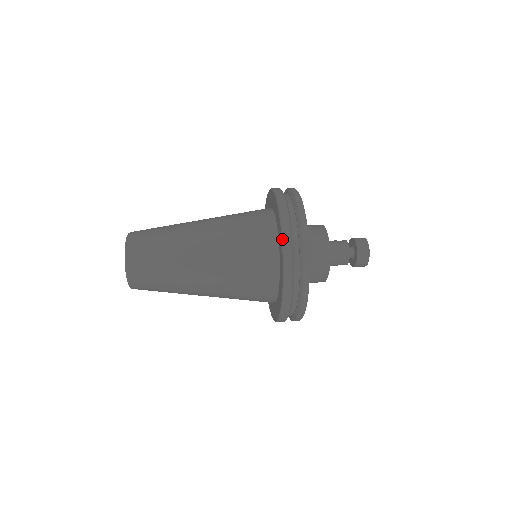
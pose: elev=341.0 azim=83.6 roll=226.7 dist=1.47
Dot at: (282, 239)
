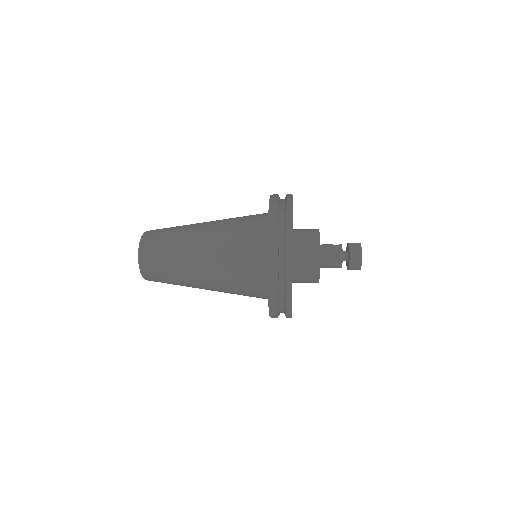
Dot at: (268, 251)
